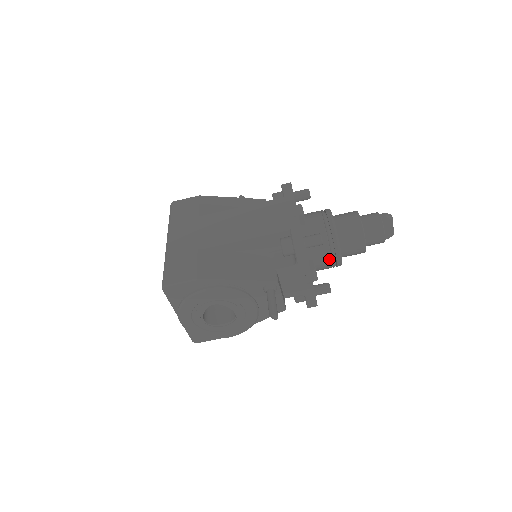
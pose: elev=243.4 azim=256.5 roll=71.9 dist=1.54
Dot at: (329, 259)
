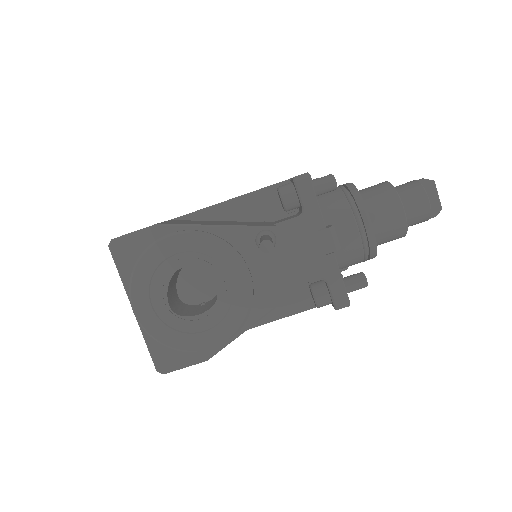
Dot at: (354, 227)
